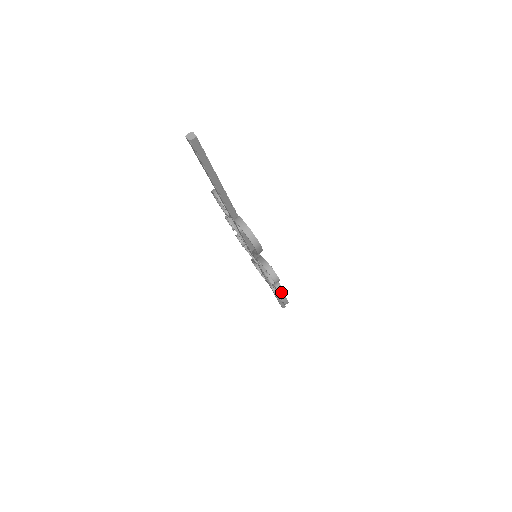
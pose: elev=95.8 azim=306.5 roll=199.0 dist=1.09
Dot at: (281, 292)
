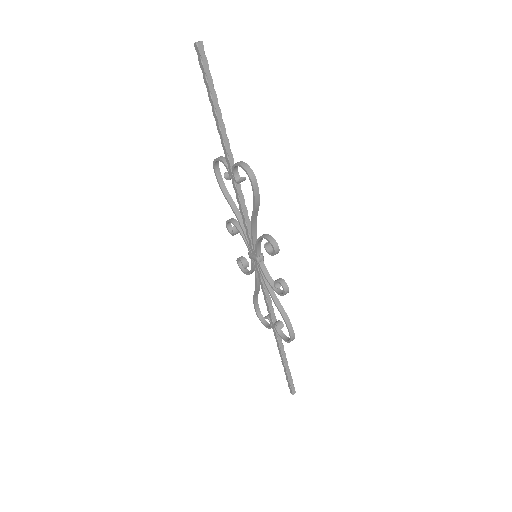
Dot at: (283, 284)
